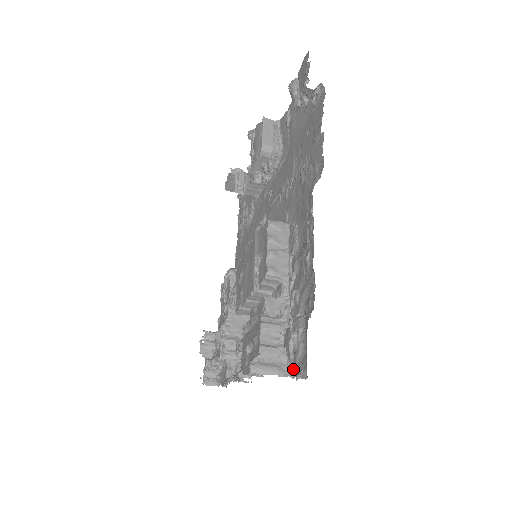
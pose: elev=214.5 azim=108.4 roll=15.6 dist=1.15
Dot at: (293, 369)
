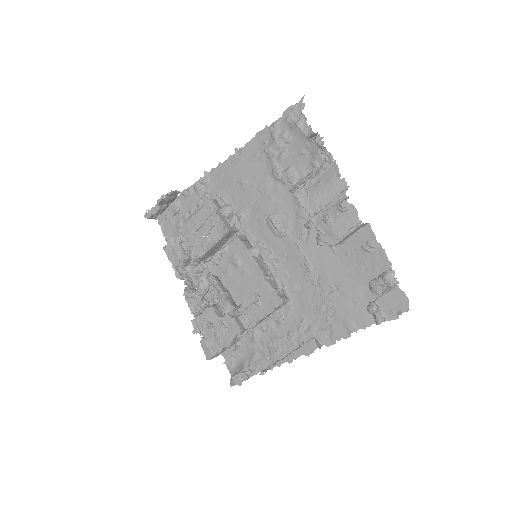
Dot at: (225, 353)
